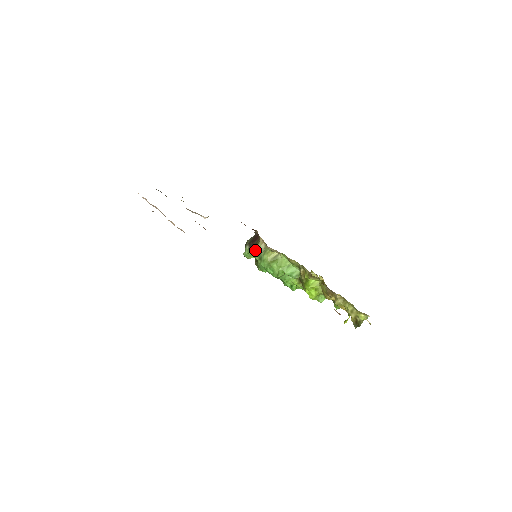
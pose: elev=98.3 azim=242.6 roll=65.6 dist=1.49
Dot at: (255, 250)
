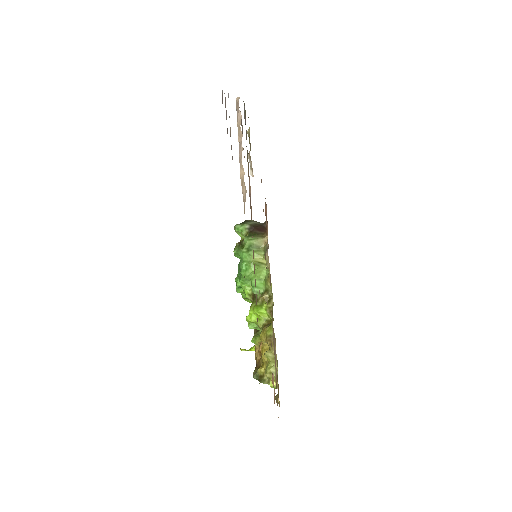
Dot at: (253, 239)
